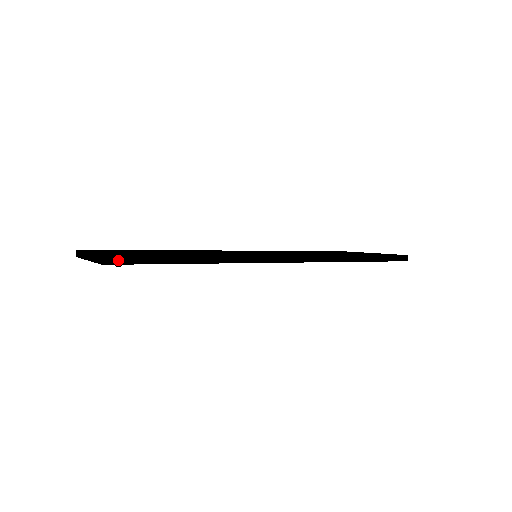
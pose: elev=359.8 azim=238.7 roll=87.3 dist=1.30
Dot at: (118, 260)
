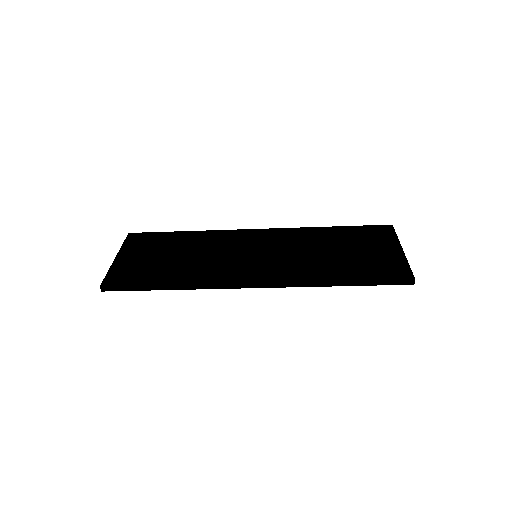
Dot at: (111, 289)
